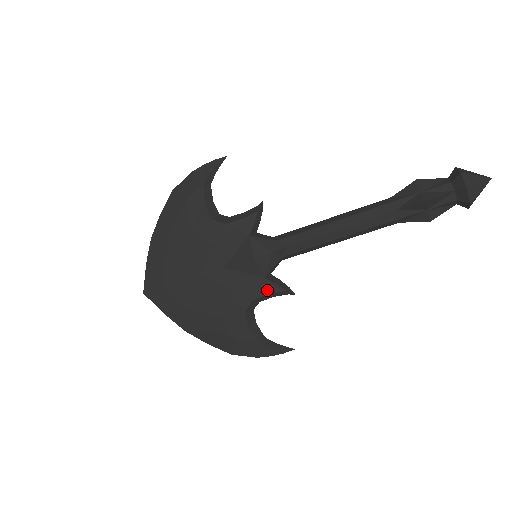
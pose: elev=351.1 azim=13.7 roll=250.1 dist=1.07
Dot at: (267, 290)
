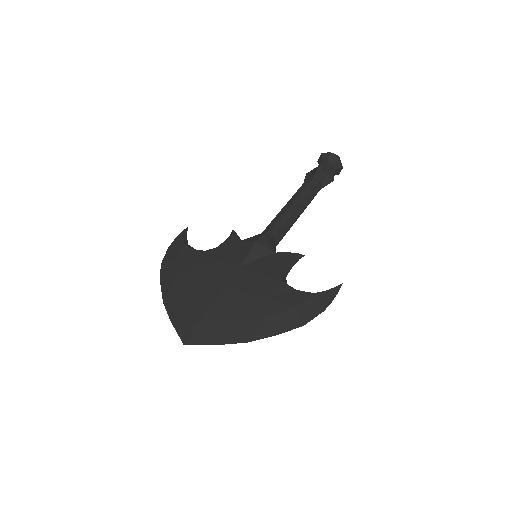
Dot at: (283, 259)
